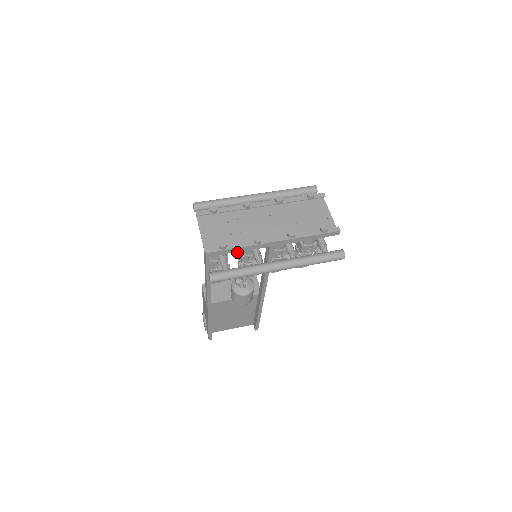
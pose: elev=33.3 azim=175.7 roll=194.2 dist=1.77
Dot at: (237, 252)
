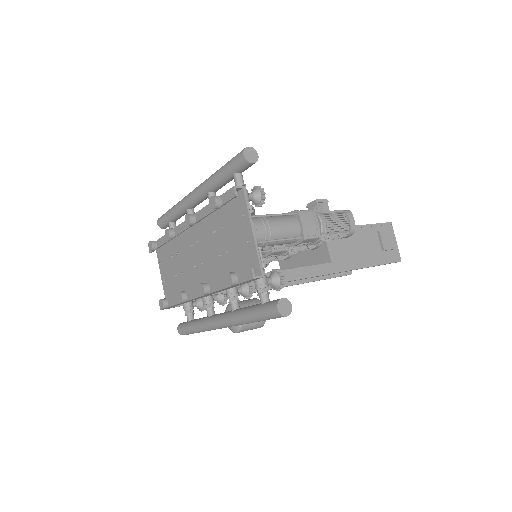
Dot at: occluded
